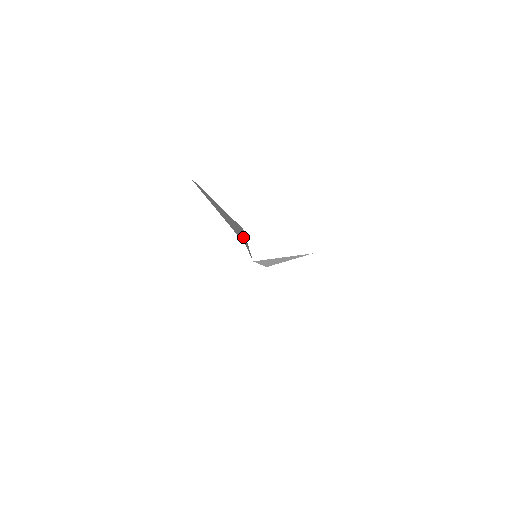
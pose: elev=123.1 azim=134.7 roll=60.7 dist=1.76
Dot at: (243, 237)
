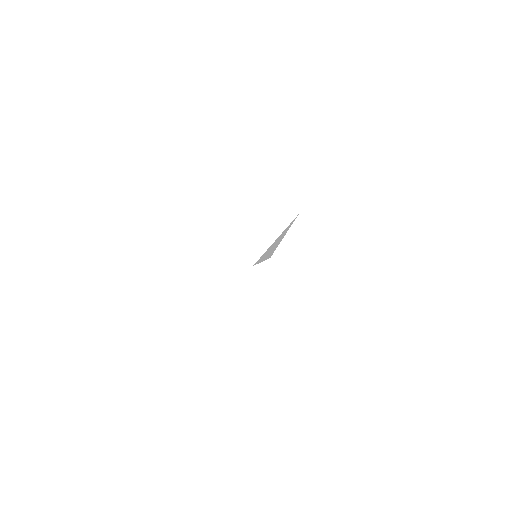
Dot at: occluded
